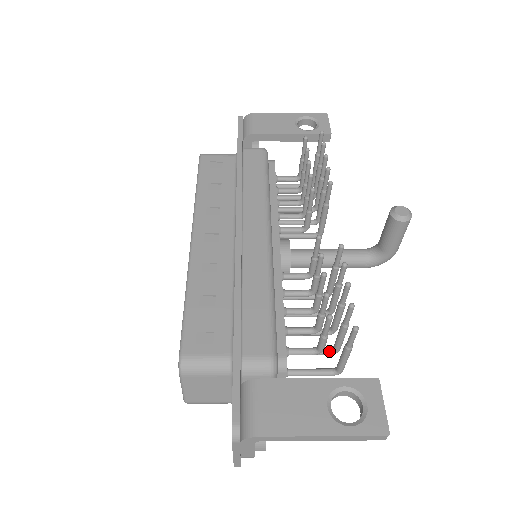
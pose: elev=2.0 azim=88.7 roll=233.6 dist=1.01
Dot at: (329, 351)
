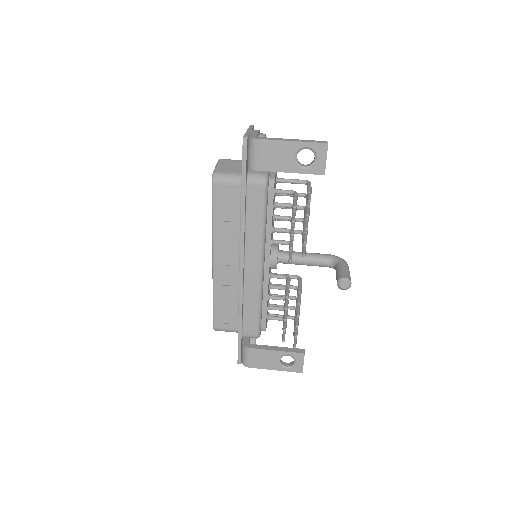
Dot at: occluded
